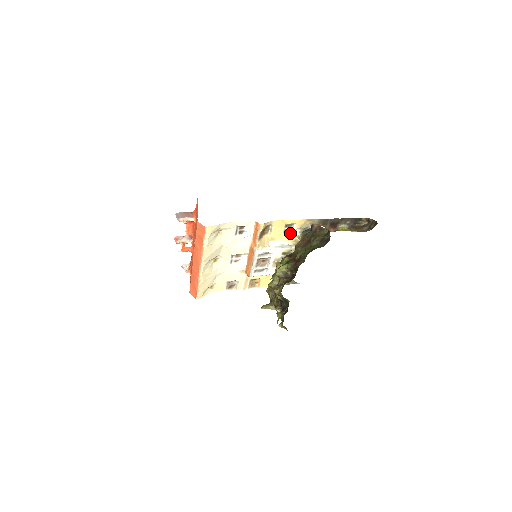
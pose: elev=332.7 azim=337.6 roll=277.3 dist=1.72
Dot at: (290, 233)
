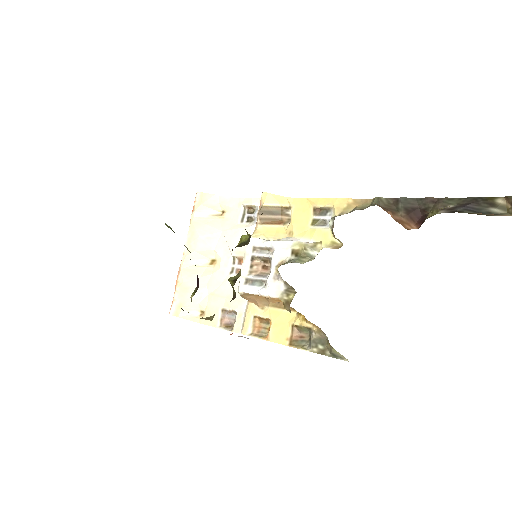
Dot at: (324, 228)
